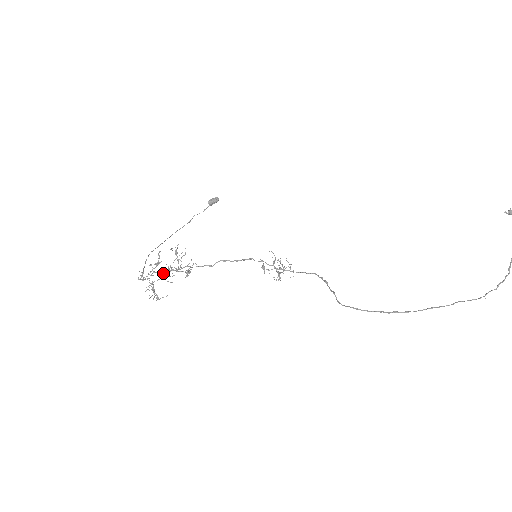
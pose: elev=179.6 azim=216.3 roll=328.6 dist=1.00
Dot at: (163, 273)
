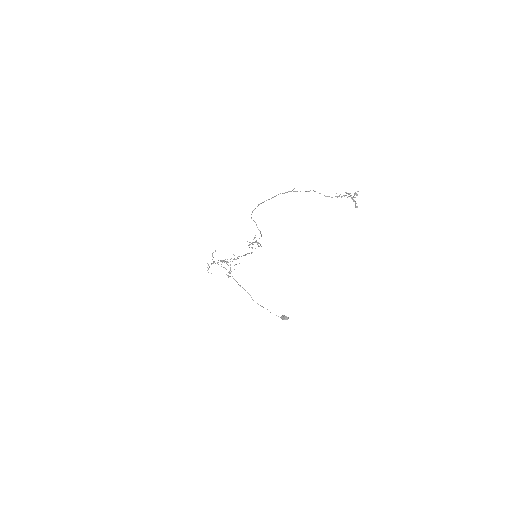
Dot at: occluded
